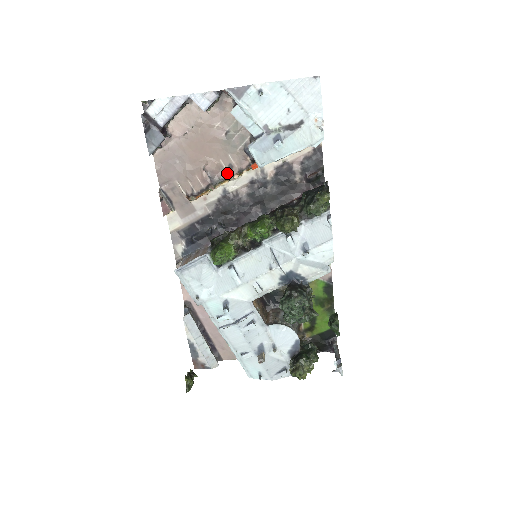
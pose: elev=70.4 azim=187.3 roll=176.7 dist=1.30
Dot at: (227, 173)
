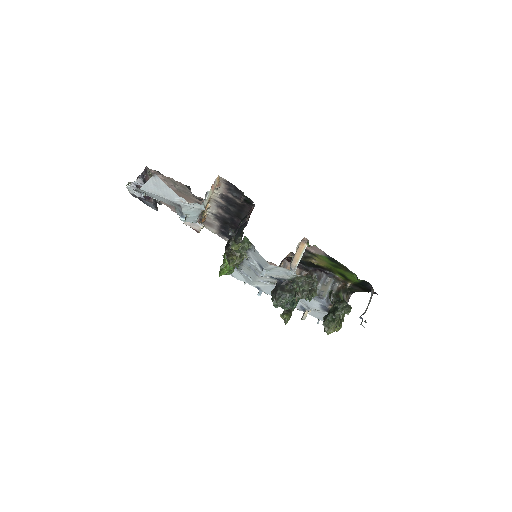
Dot at: occluded
